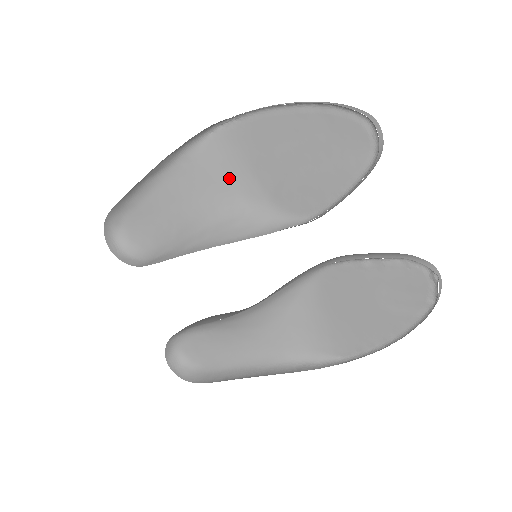
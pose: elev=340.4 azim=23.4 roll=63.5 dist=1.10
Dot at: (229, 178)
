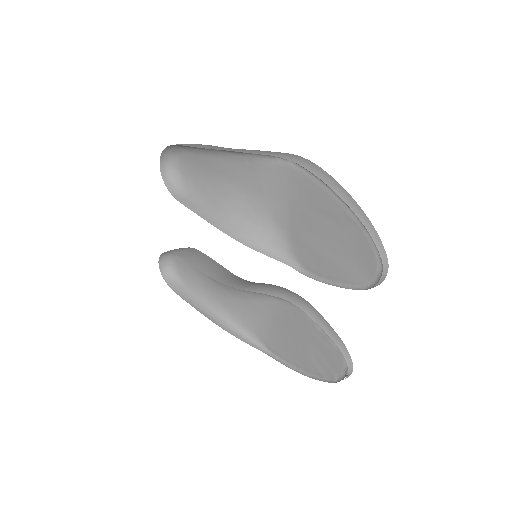
Dot at: (272, 197)
